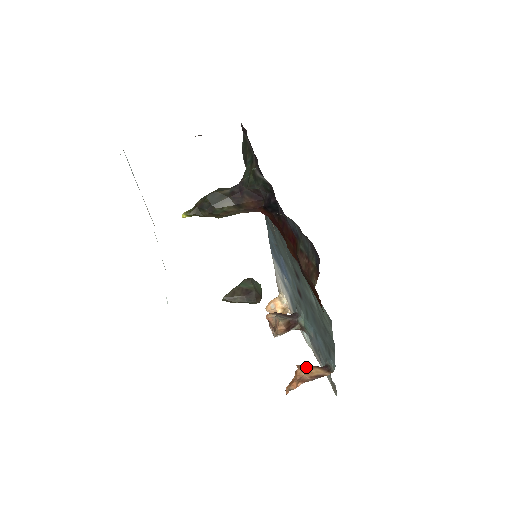
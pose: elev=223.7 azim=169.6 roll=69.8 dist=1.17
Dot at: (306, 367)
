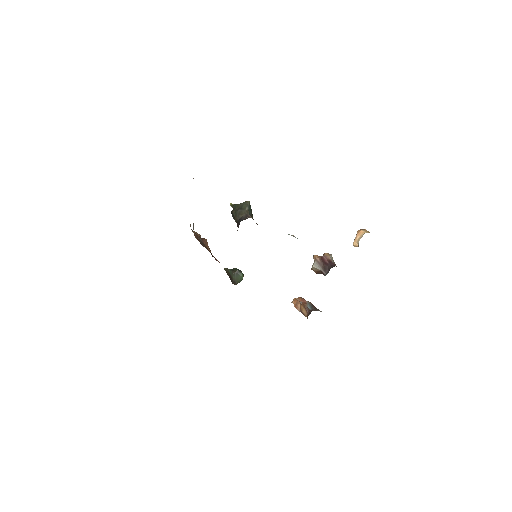
Dot at: (302, 303)
